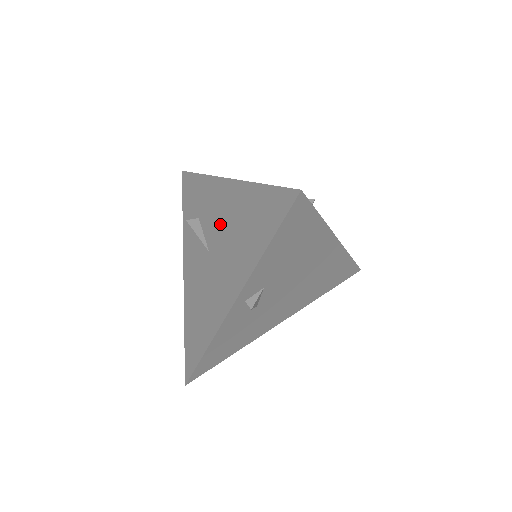
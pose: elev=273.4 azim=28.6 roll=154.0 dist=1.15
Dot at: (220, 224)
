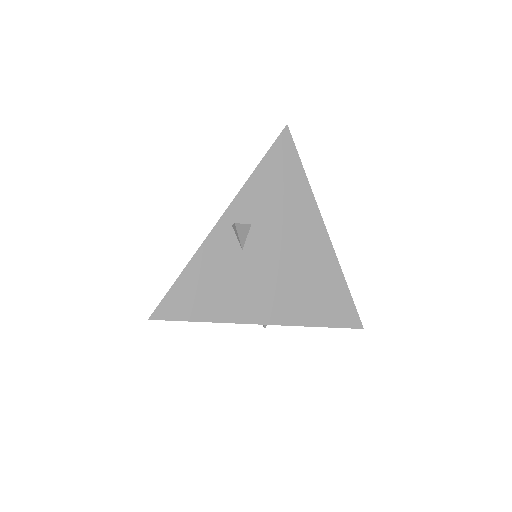
Dot at: occluded
